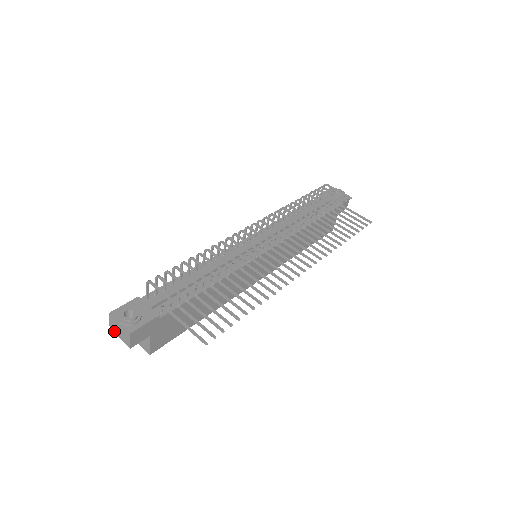
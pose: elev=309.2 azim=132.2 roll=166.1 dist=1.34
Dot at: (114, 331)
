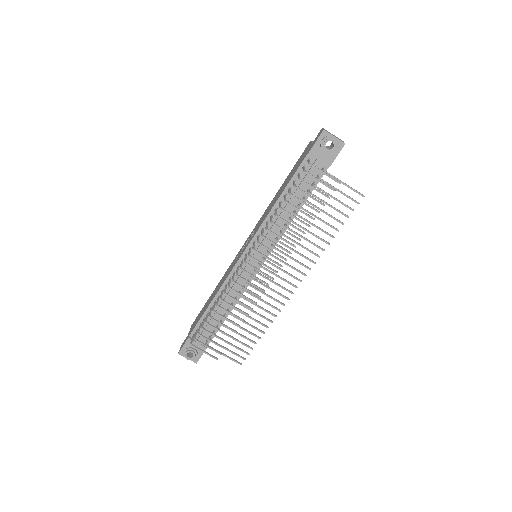
Dot at: occluded
